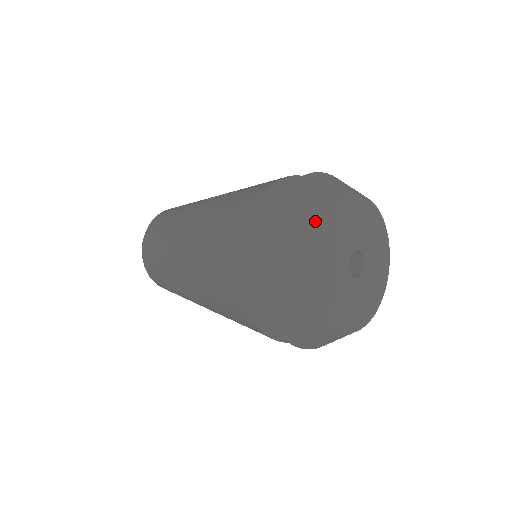
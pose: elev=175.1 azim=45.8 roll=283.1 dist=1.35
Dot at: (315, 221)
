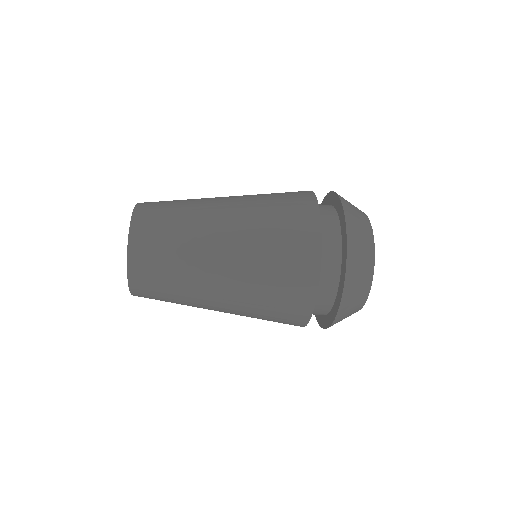
Dot at: occluded
